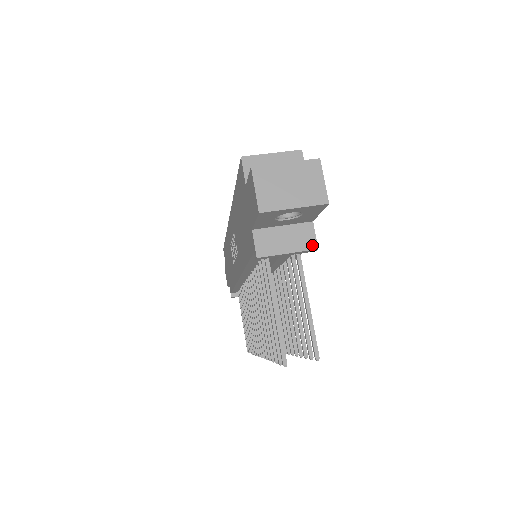
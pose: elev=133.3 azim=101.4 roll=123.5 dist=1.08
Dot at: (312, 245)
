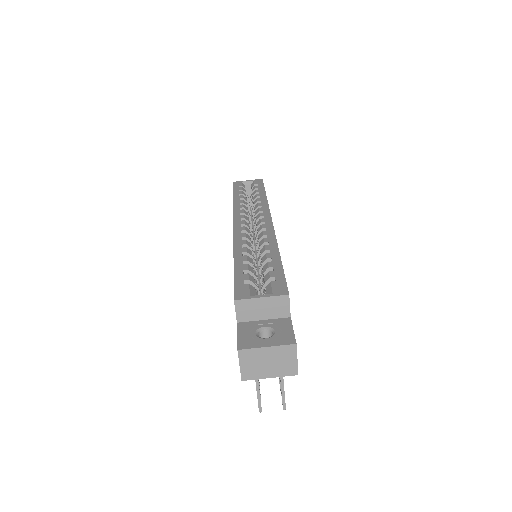
Dot at: occluded
